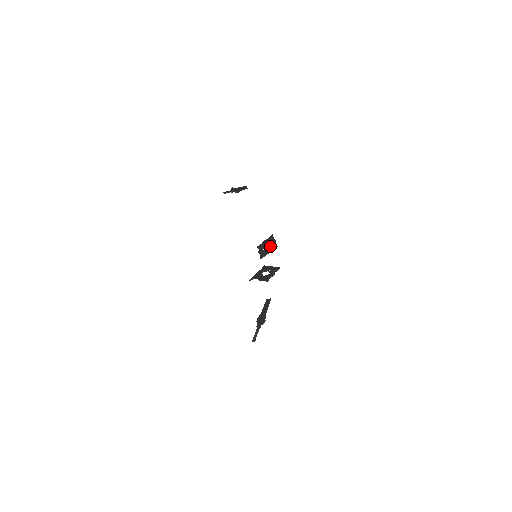
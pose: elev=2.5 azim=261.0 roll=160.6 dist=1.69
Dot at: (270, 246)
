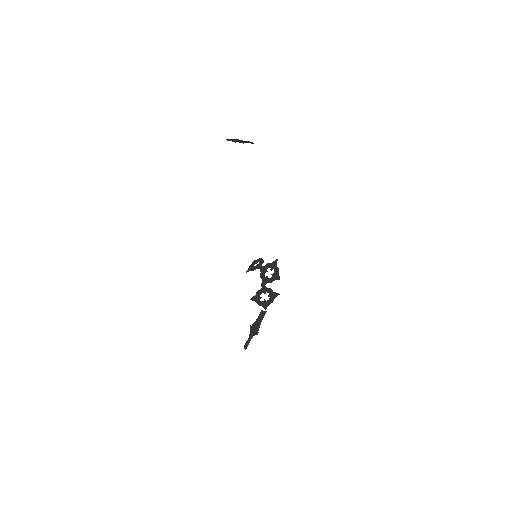
Dot at: (273, 276)
